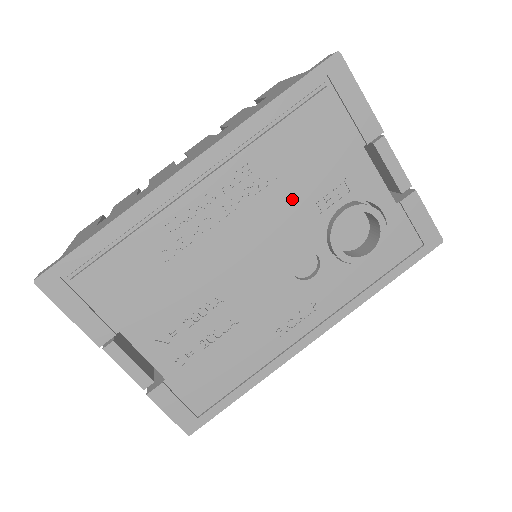
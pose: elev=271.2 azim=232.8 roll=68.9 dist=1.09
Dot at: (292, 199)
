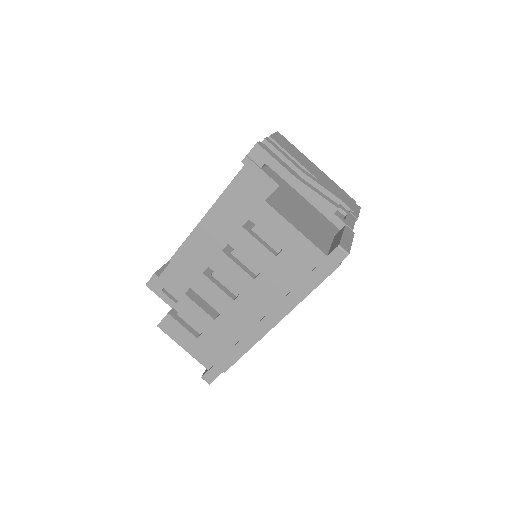
Dot at: occluded
